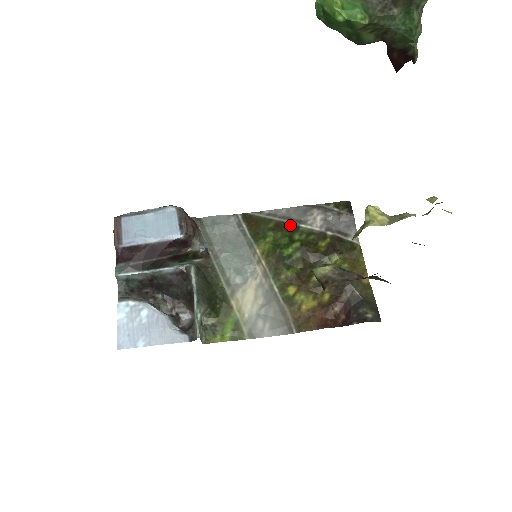
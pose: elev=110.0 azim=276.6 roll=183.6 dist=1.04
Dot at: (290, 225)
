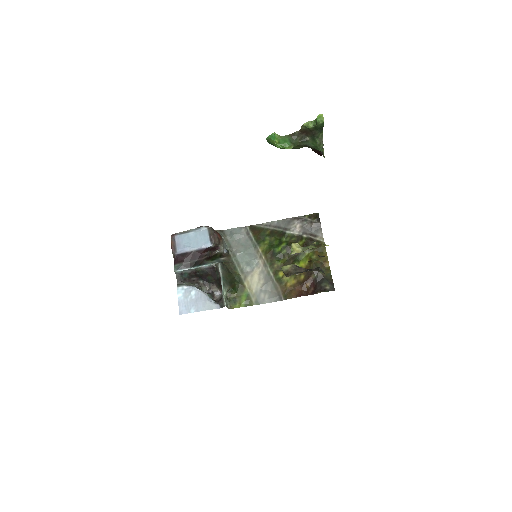
Dot at: (280, 232)
